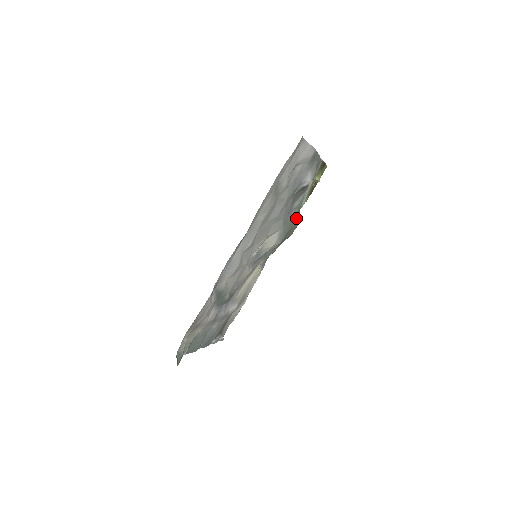
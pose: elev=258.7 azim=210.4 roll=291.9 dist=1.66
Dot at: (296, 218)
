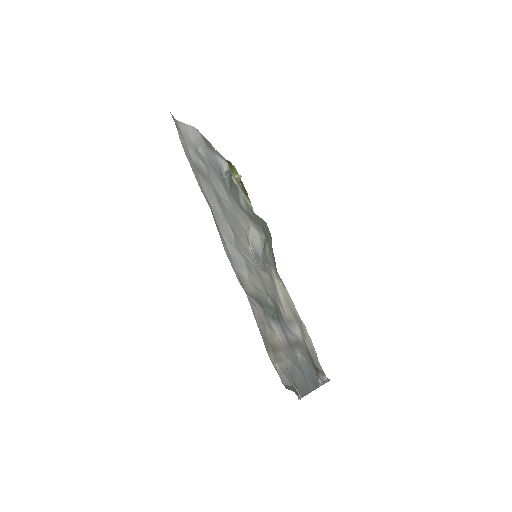
Dot at: (257, 217)
